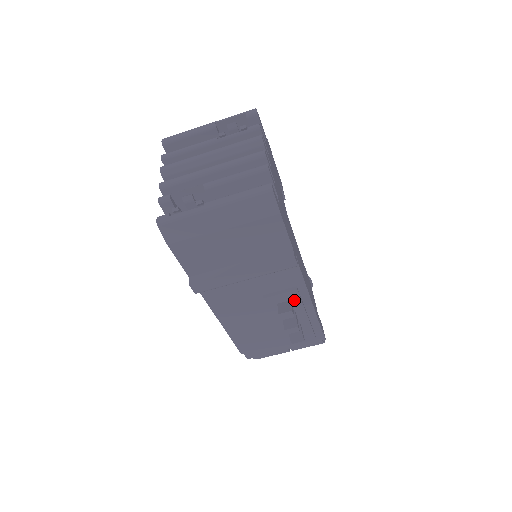
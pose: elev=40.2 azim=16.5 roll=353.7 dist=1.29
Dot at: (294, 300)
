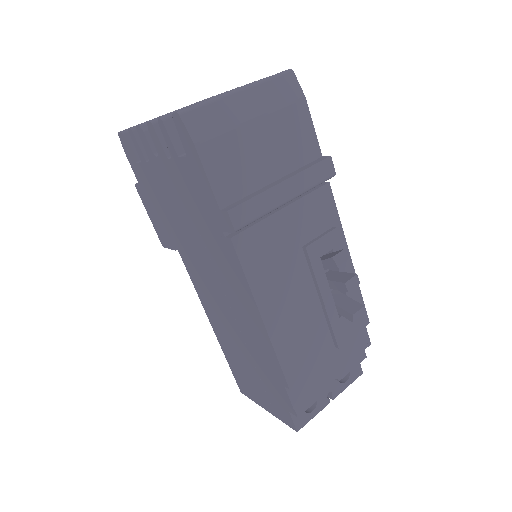
Dot at: (336, 249)
